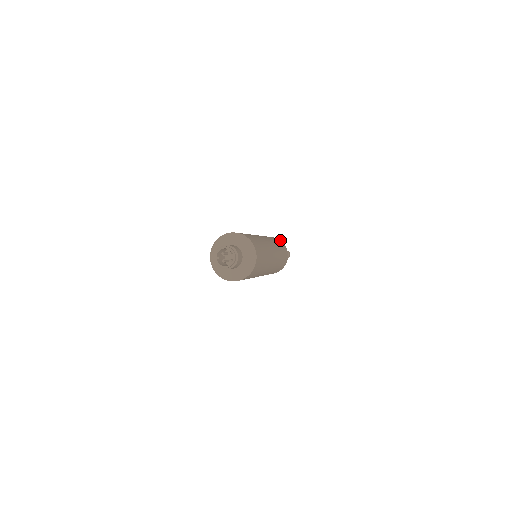
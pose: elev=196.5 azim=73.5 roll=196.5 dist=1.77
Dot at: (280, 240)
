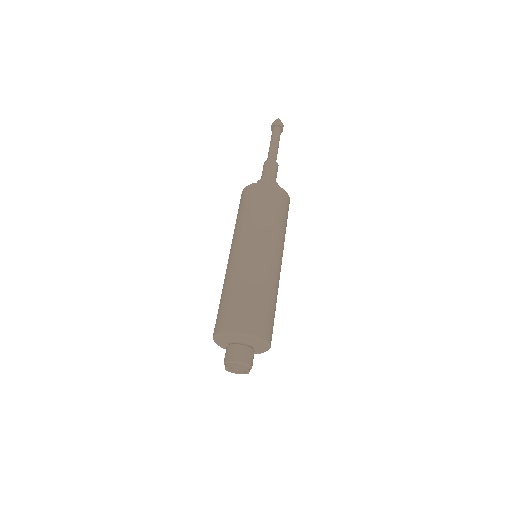
Dot at: (276, 185)
